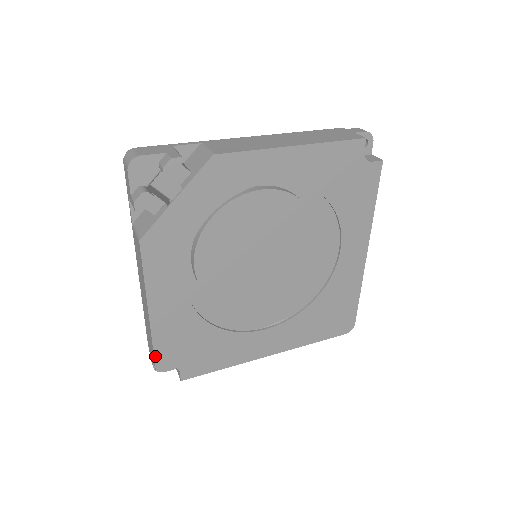
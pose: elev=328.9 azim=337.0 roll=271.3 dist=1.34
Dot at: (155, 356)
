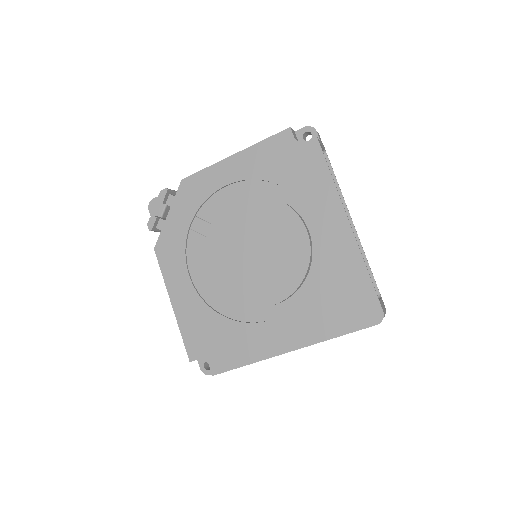
Dot at: (186, 347)
